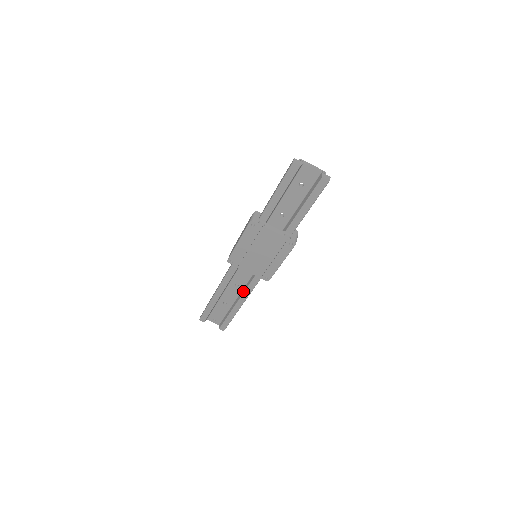
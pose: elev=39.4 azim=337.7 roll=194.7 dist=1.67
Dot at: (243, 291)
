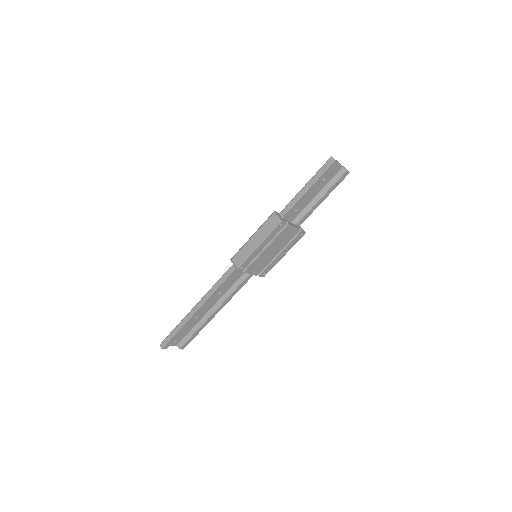
Dot at: (226, 297)
